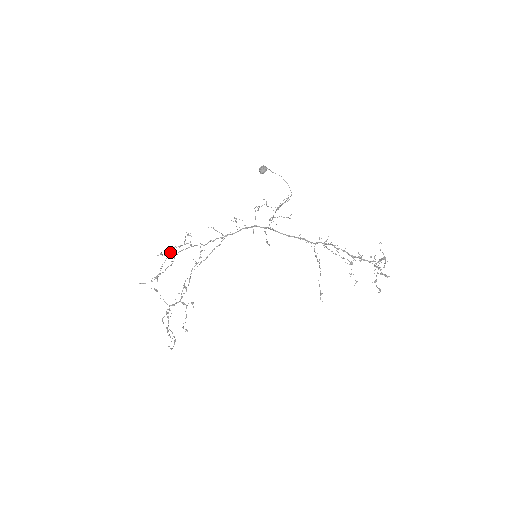
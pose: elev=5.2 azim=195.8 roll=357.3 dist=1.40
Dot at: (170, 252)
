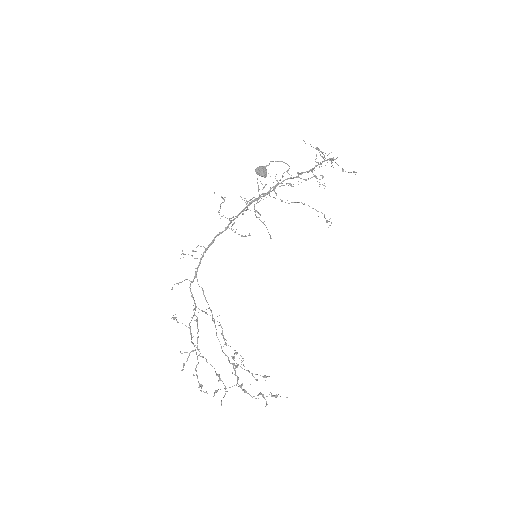
Dot at: (195, 350)
